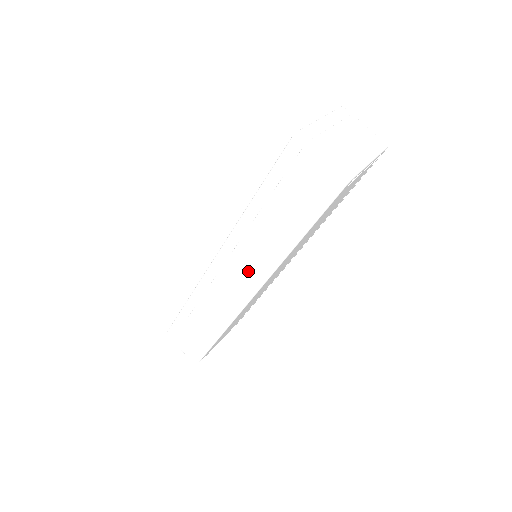
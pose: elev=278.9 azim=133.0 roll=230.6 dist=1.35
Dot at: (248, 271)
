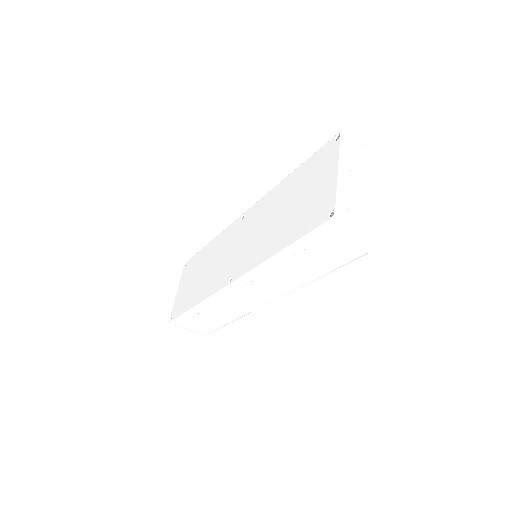
Dot at: (269, 290)
